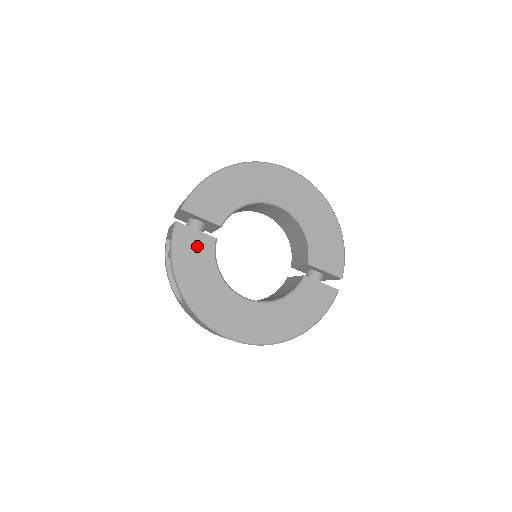
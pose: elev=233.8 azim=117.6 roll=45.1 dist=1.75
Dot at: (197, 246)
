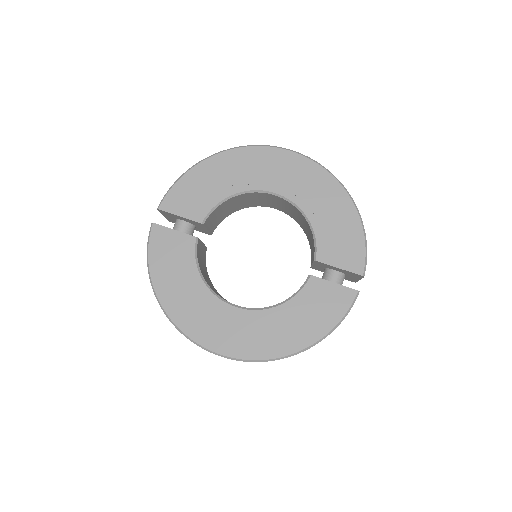
Dot at: (175, 248)
